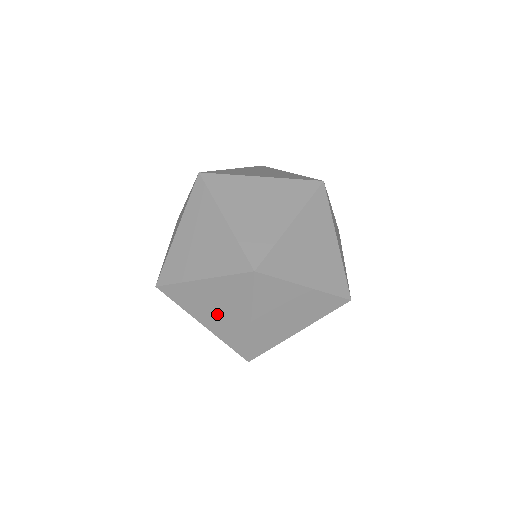
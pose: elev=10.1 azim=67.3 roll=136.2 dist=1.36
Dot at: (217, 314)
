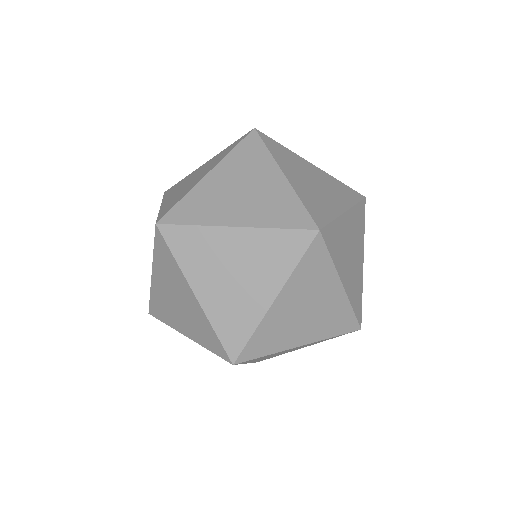
Dot at: (181, 310)
